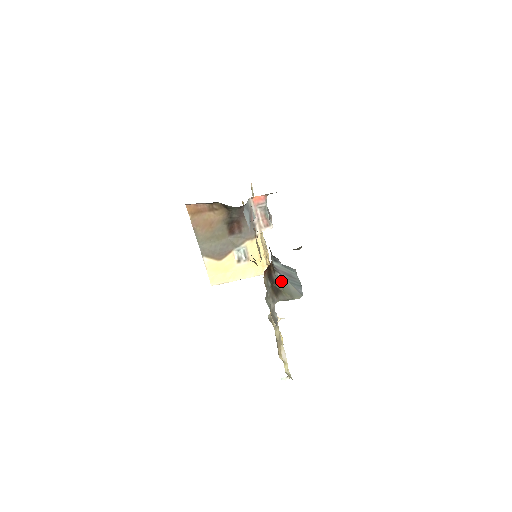
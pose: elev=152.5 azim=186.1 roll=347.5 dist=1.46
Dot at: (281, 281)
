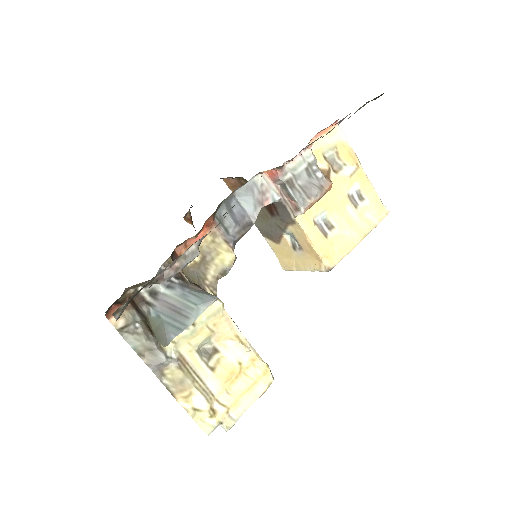
Dot at: (154, 318)
